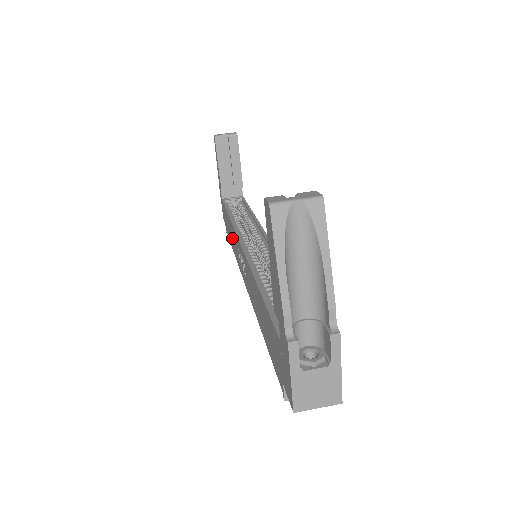
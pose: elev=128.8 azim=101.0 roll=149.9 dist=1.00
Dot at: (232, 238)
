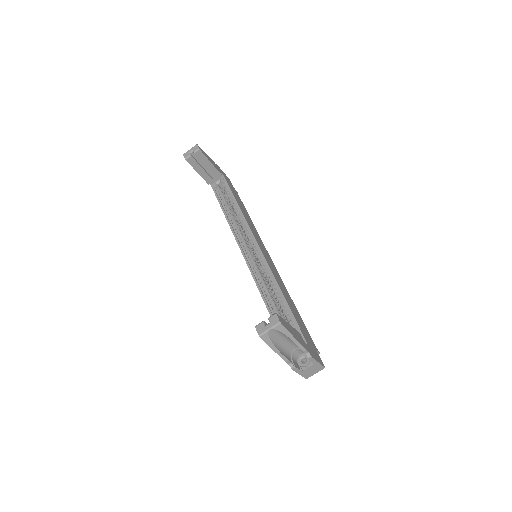
Dot at: occluded
